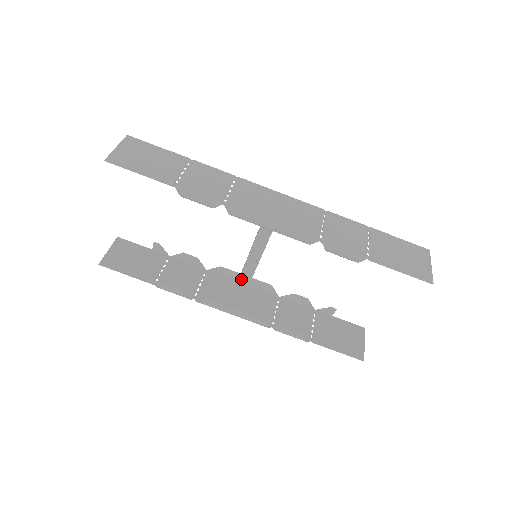
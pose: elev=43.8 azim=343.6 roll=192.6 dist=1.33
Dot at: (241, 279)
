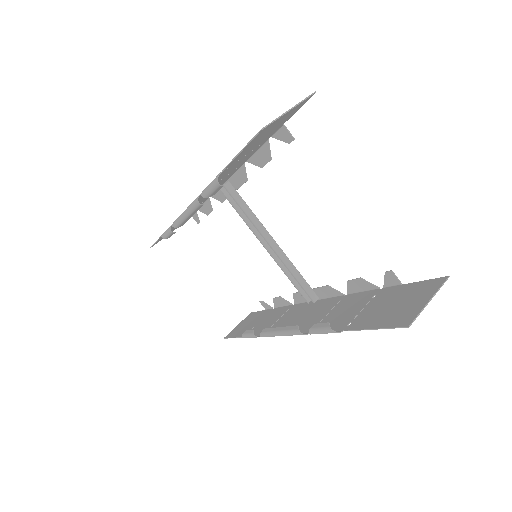
Dot at: occluded
